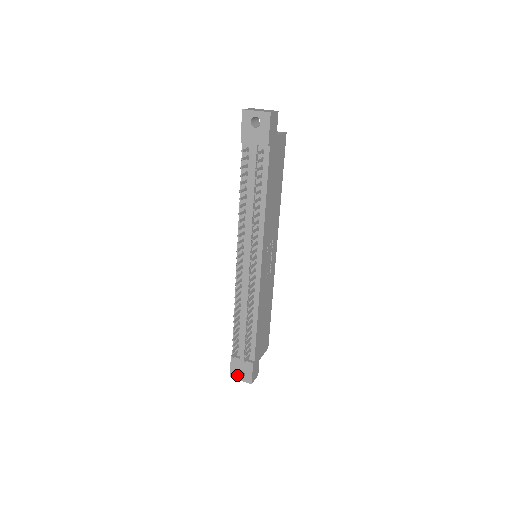
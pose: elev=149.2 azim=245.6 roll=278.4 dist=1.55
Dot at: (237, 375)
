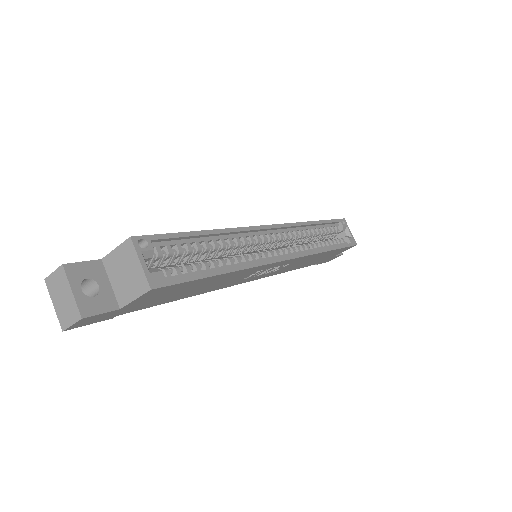
Dot at: occluded
